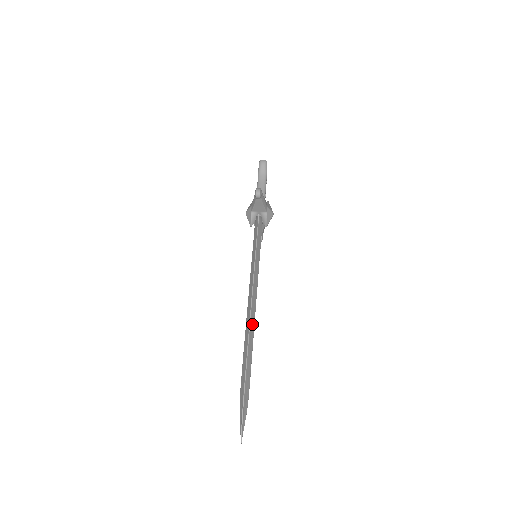
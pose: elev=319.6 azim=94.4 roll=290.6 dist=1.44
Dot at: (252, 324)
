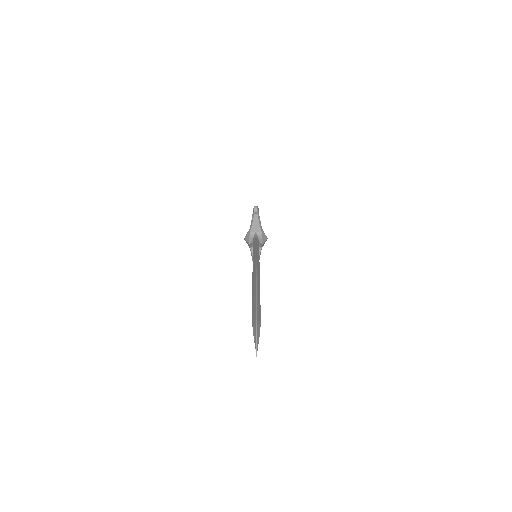
Dot at: (258, 283)
